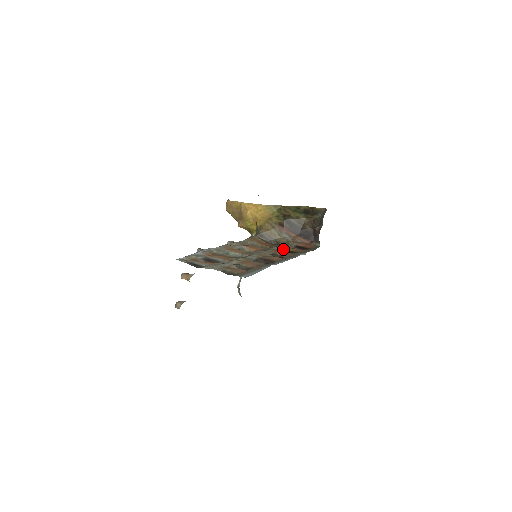
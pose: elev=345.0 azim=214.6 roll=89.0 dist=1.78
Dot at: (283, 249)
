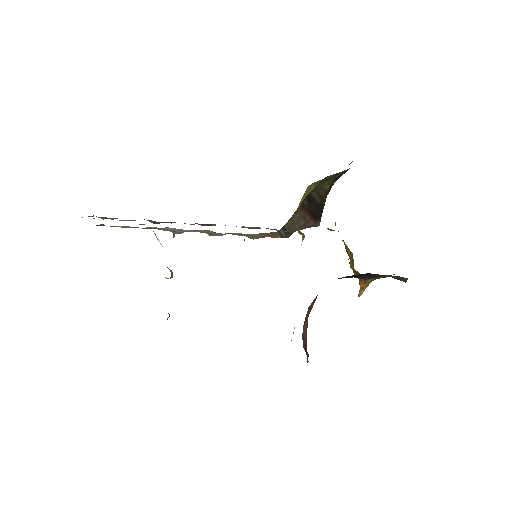
Dot at: (251, 228)
